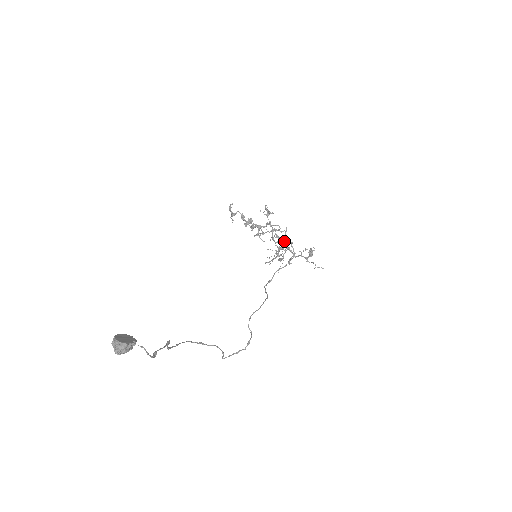
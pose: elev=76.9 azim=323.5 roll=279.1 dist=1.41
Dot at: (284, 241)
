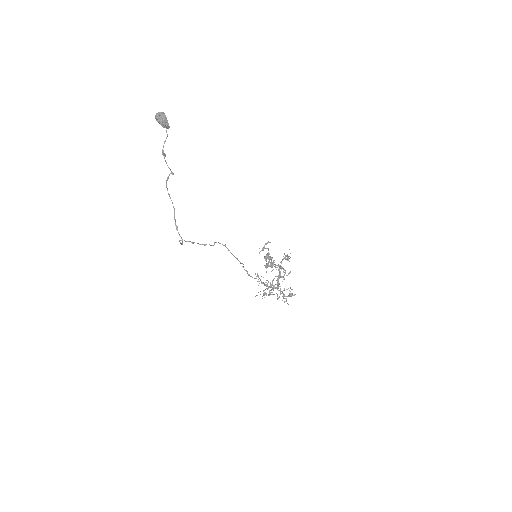
Dot at: (280, 276)
